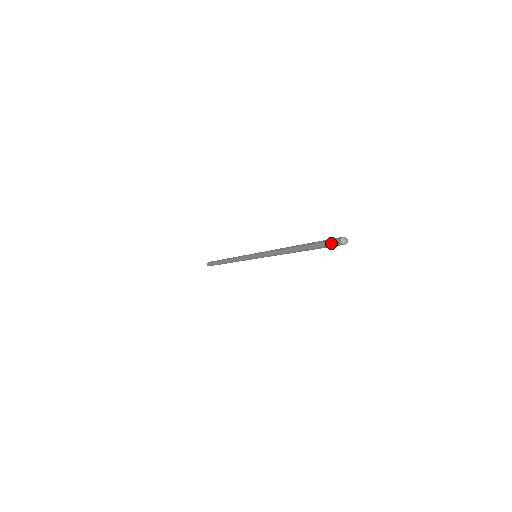
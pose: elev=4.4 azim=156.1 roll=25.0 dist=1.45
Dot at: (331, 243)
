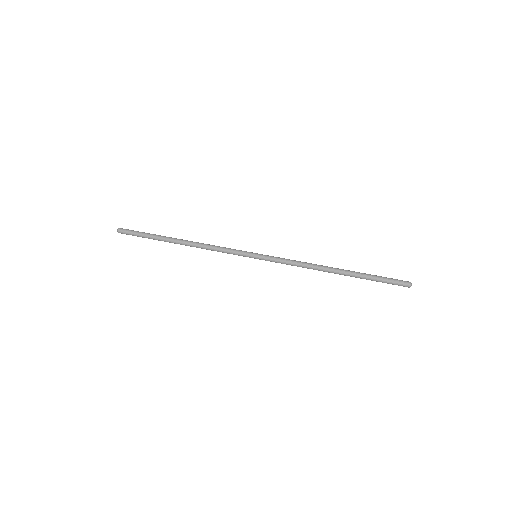
Dot at: (398, 283)
